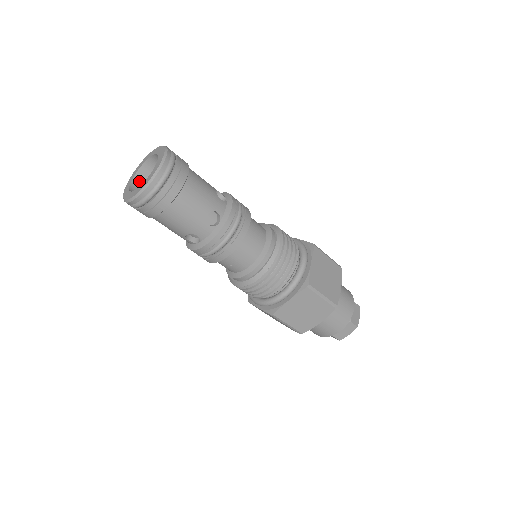
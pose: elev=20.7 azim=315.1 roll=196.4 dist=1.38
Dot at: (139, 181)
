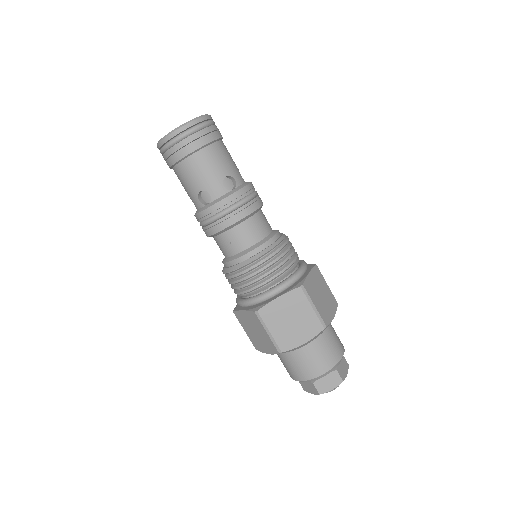
Dot at: occluded
